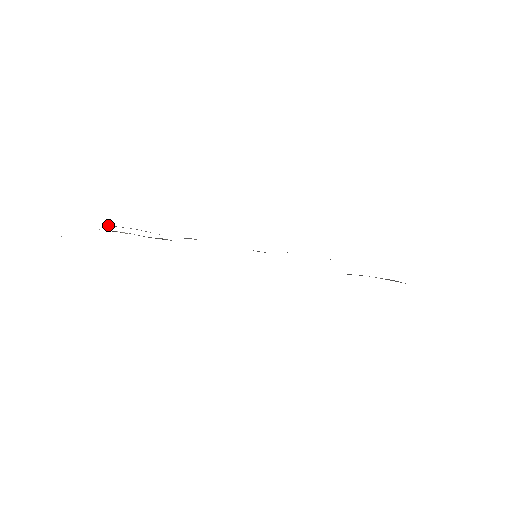
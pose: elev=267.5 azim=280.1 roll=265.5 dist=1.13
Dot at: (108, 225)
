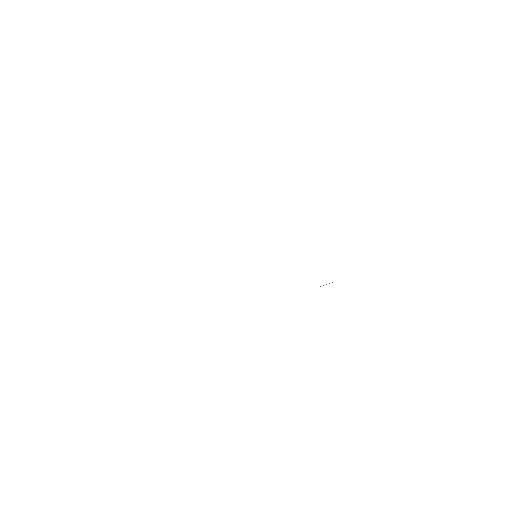
Dot at: occluded
